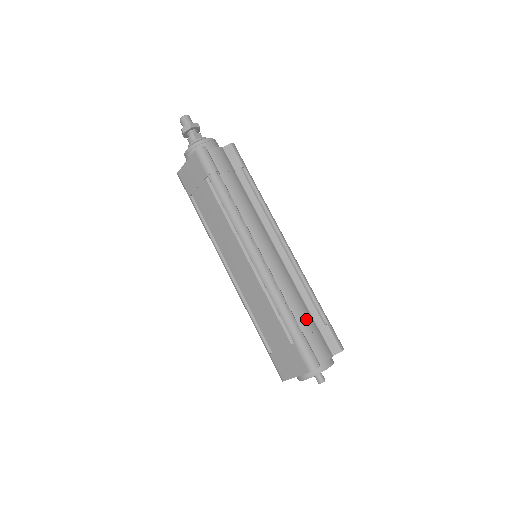
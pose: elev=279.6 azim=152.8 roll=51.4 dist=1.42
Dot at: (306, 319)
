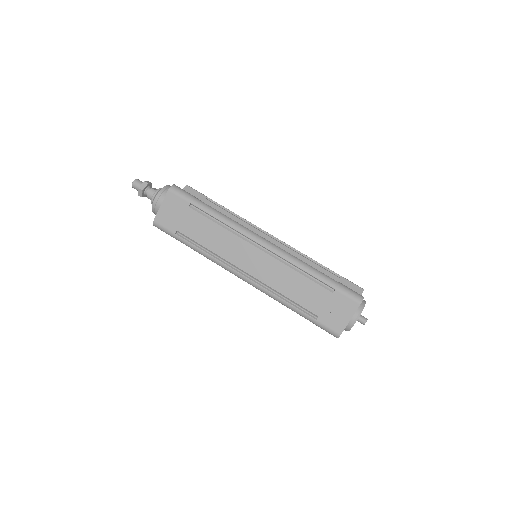
Dot at: occluded
